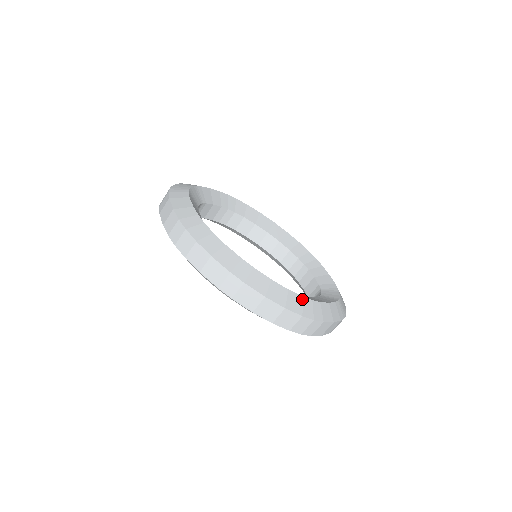
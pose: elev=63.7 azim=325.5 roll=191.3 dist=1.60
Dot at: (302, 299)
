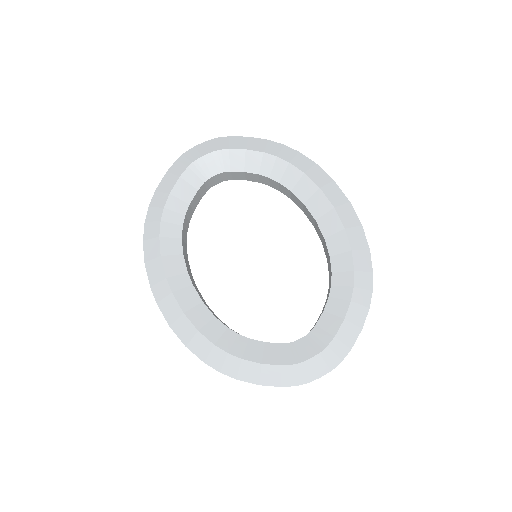
Dot at: (212, 347)
